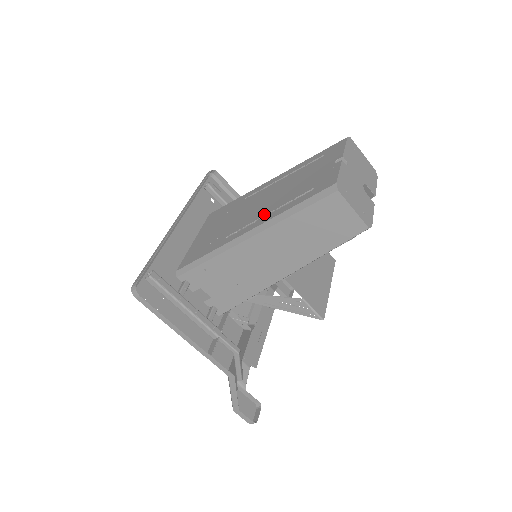
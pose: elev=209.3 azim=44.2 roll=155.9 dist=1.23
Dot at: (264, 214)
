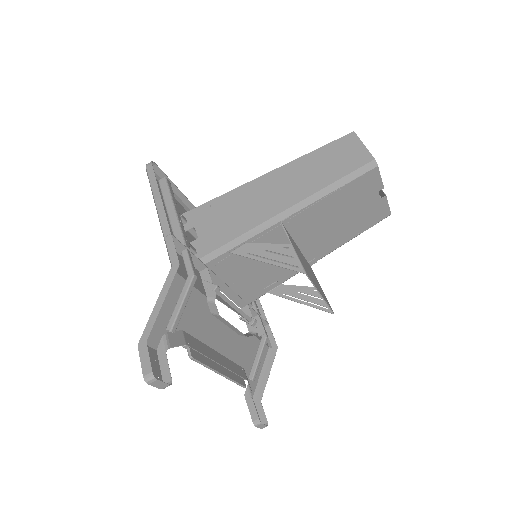
Dot at: occluded
